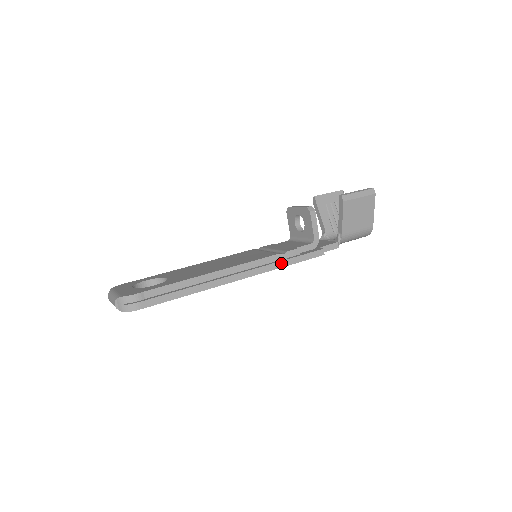
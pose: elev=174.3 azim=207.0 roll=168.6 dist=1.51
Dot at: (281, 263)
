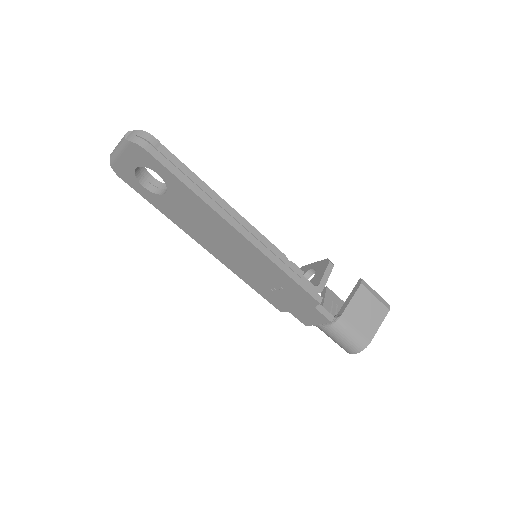
Dot at: (281, 264)
